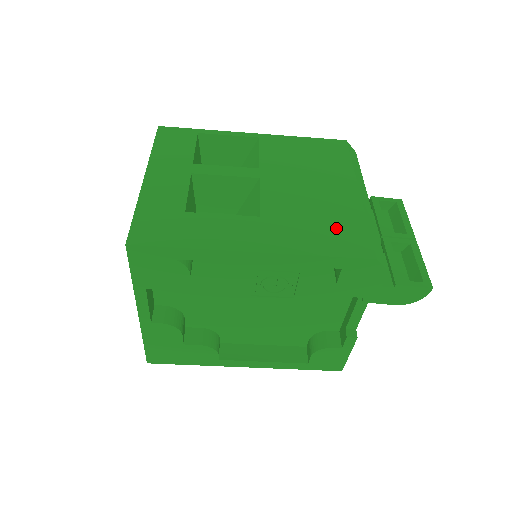
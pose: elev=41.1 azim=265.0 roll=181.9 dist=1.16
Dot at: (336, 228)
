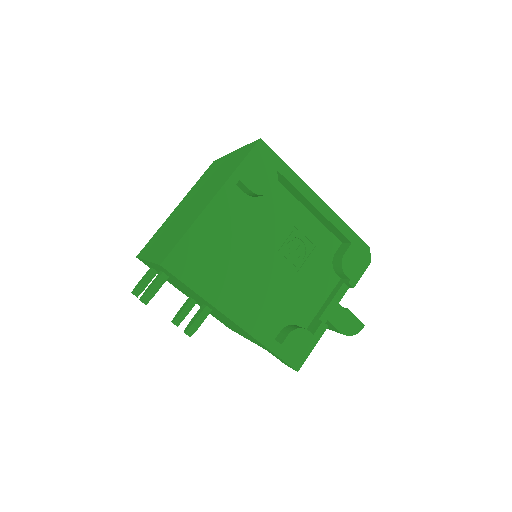
Dot at: occluded
